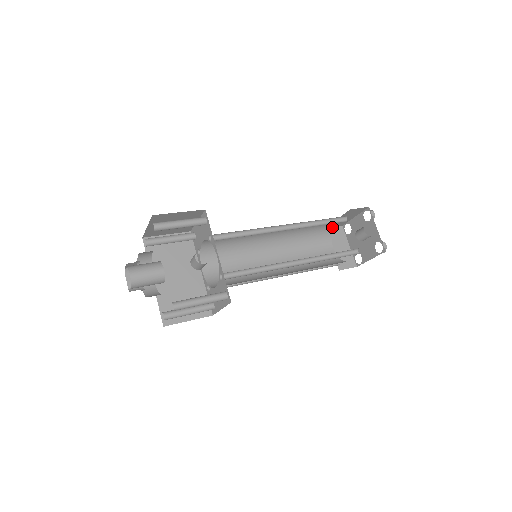
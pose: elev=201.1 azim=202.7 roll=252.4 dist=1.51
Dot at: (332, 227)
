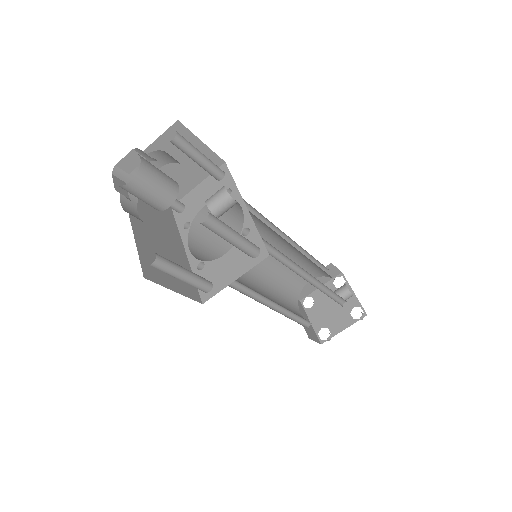
Dot at: (302, 287)
